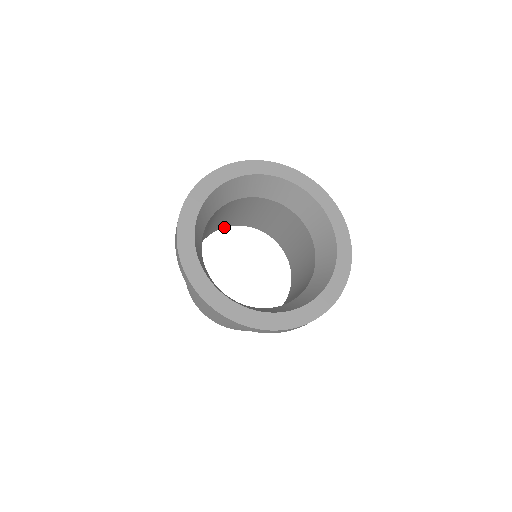
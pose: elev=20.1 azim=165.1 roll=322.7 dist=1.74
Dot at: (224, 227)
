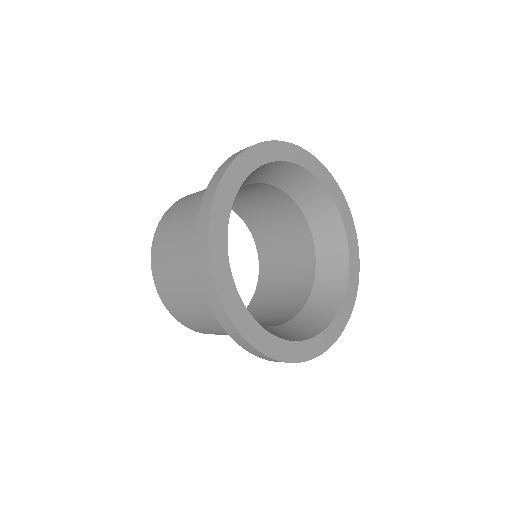
Dot at: (240, 216)
